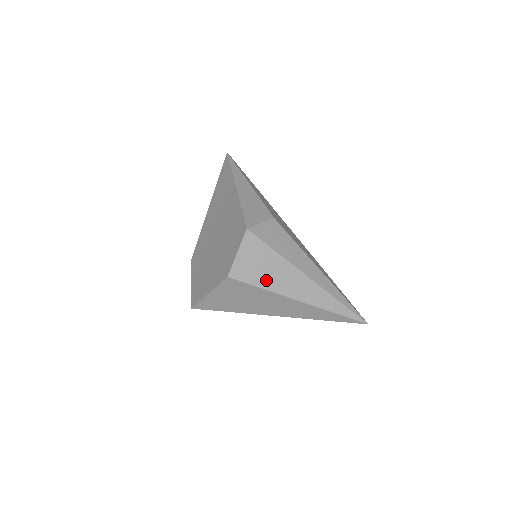
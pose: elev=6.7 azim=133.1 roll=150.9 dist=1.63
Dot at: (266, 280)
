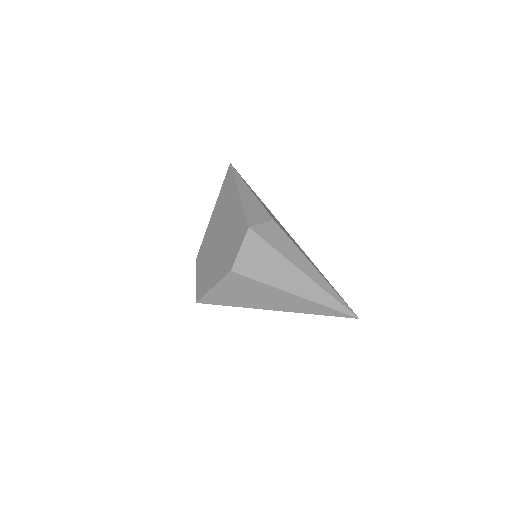
Dot at: (266, 275)
